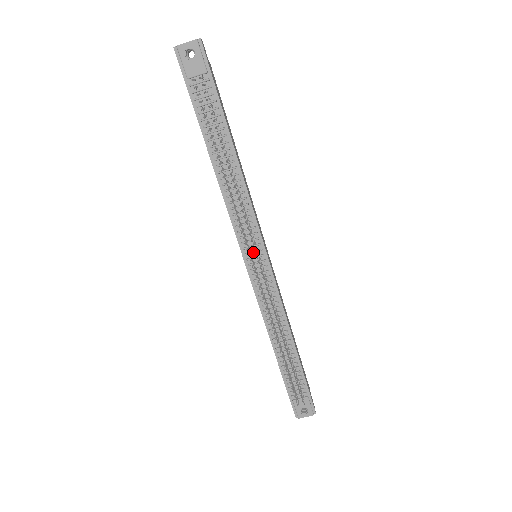
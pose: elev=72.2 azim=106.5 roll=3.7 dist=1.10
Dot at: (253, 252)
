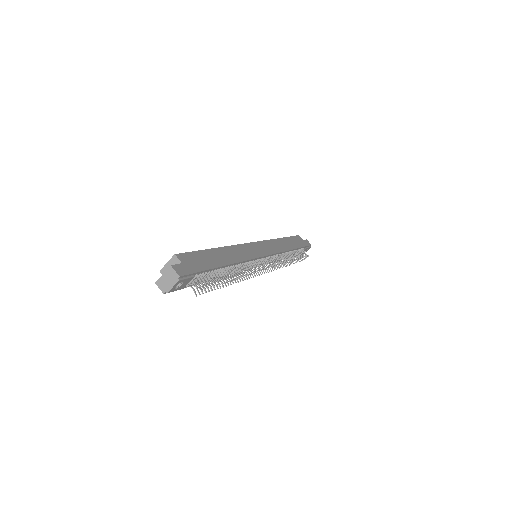
Dot at: occluded
